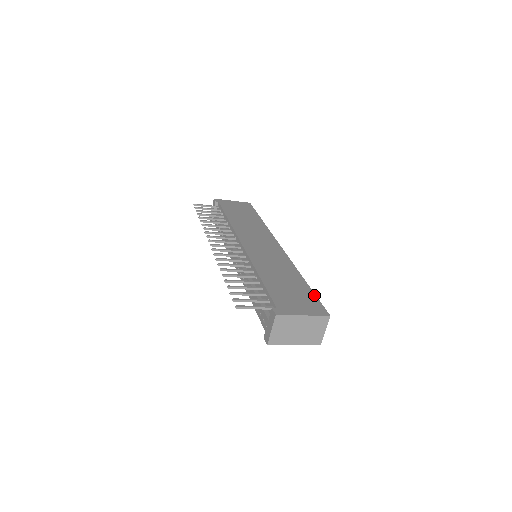
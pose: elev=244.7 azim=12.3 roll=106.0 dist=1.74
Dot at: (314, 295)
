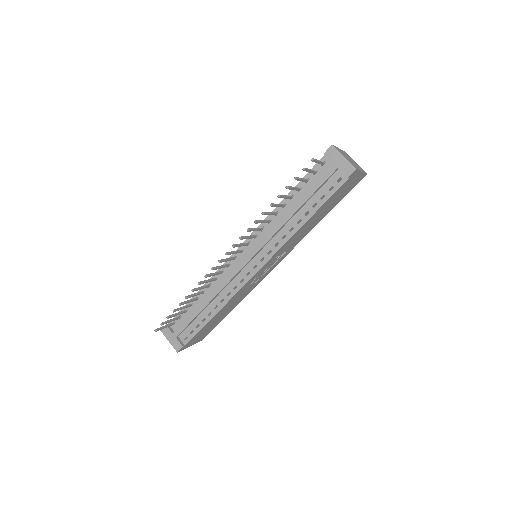
Dot at: occluded
